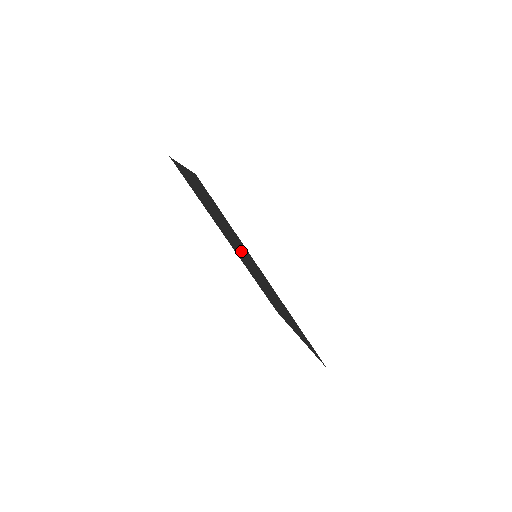
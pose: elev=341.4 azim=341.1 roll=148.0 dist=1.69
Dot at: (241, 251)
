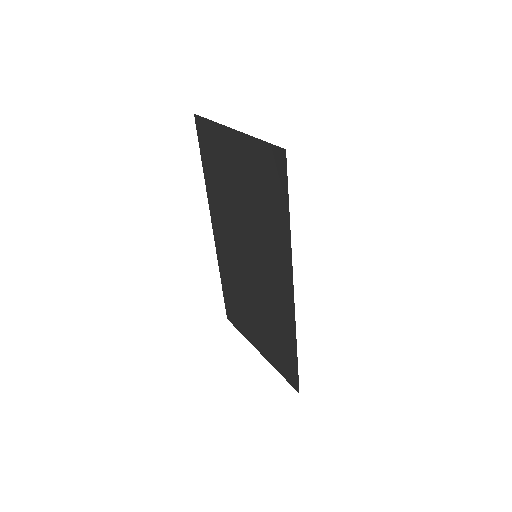
Dot at: (252, 247)
